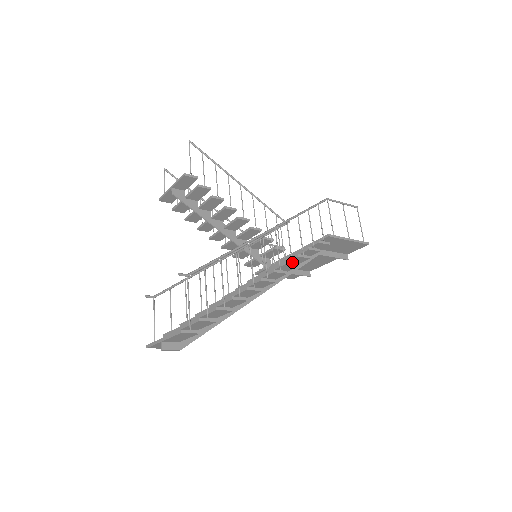
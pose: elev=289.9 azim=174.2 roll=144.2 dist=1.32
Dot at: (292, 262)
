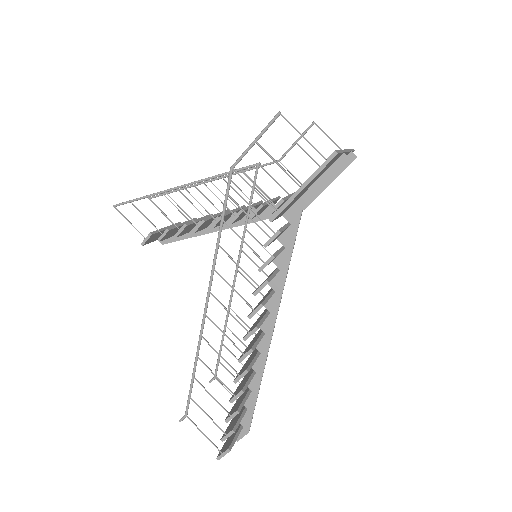
Dot at: (254, 310)
